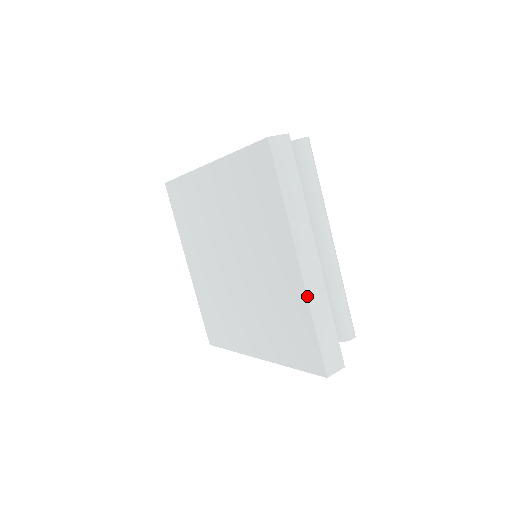
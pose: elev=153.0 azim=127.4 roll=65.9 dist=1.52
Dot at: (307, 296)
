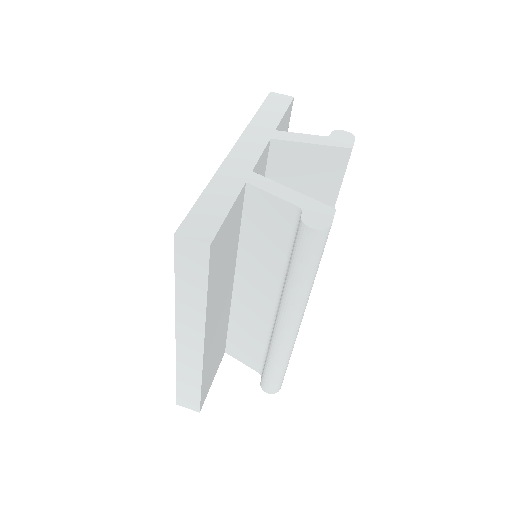
Dot at: (176, 360)
